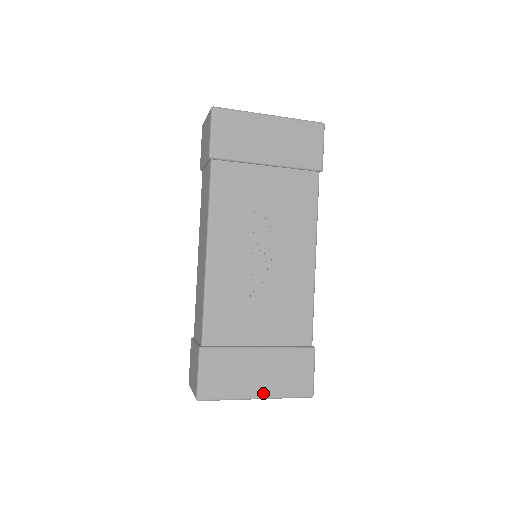
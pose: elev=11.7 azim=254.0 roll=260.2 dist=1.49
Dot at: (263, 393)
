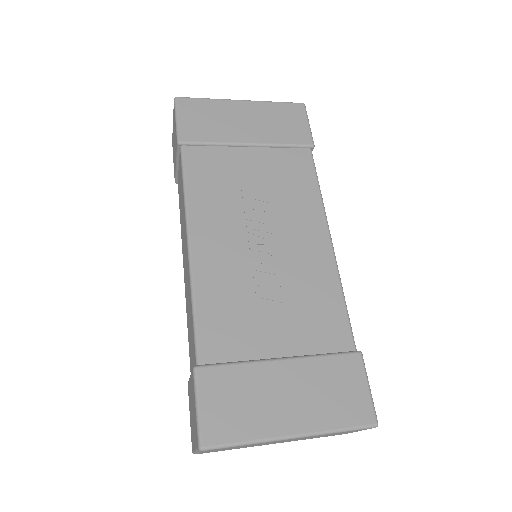
Dot at: (301, 427)
